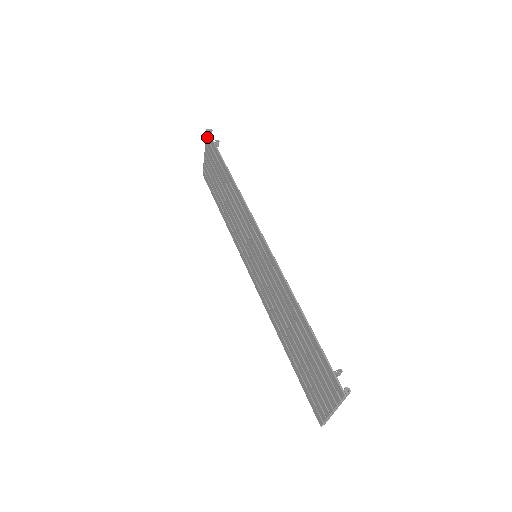
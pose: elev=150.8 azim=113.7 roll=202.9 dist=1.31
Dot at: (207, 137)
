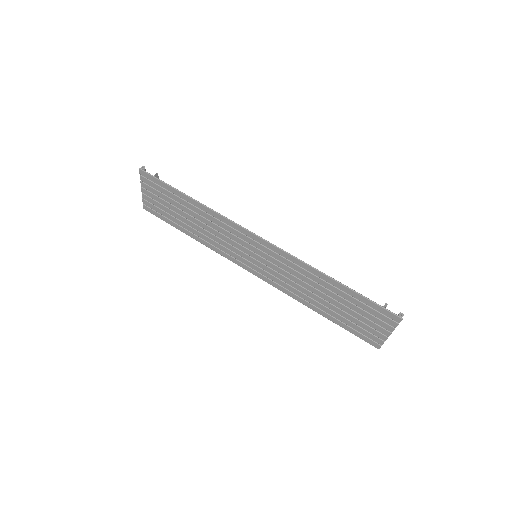
Dot at: (143, 175)
